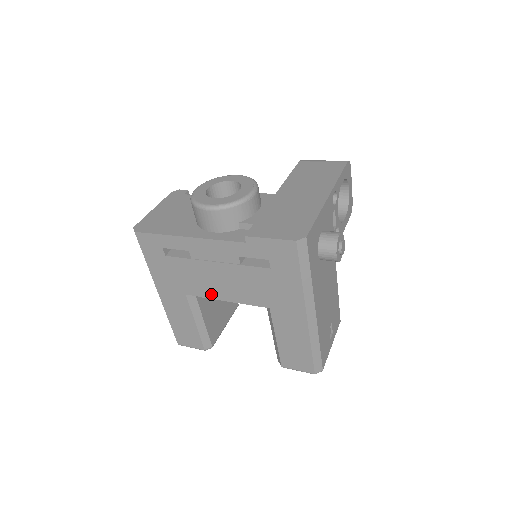
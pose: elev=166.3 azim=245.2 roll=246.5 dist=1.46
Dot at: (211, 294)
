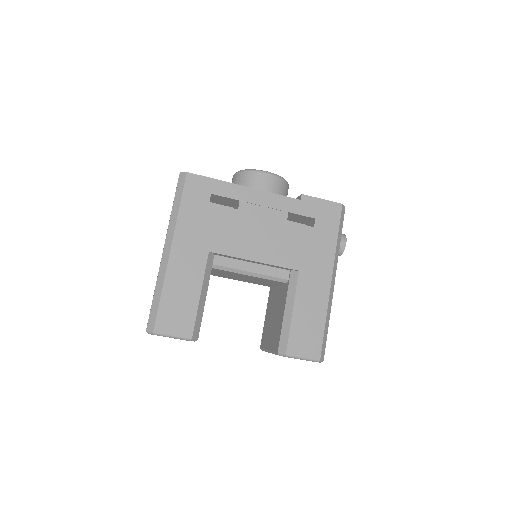
Dot at: (241, 252)
